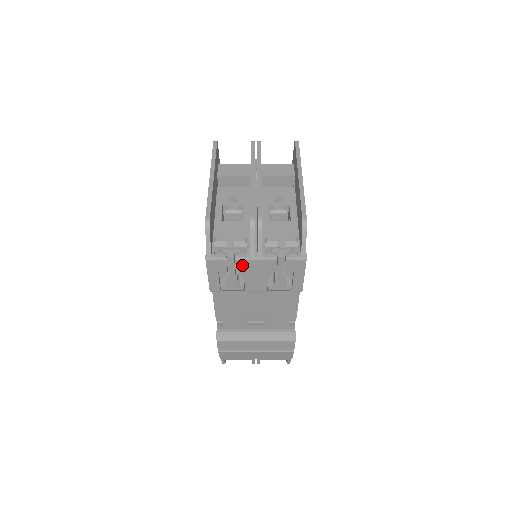
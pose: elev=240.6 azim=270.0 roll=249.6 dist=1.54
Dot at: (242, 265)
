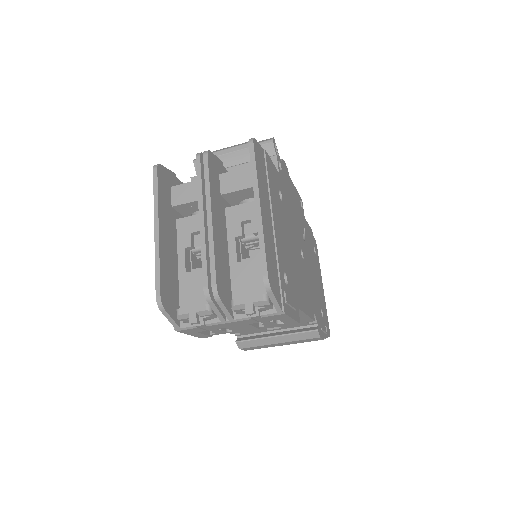
Dot at: (217, 326)
